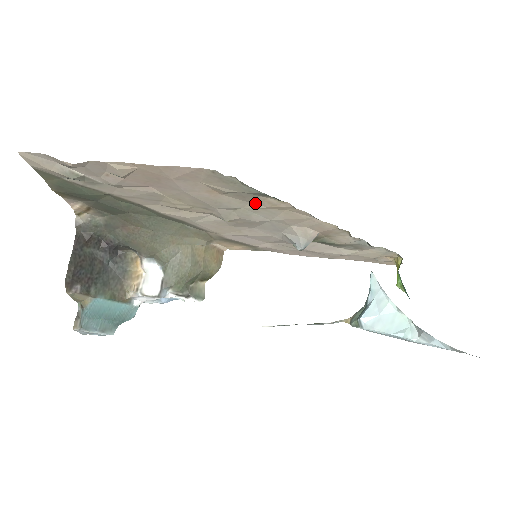
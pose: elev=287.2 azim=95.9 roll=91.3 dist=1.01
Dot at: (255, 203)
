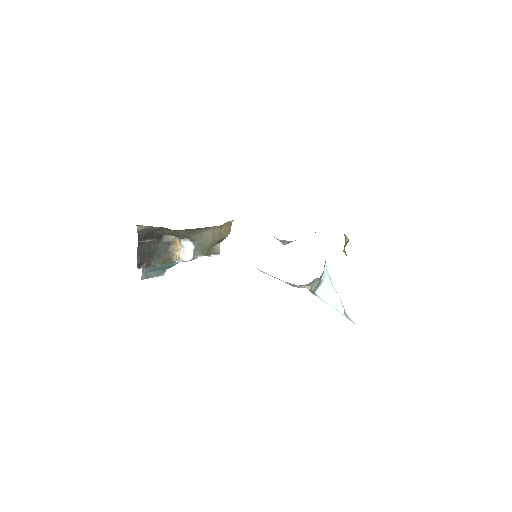
Dot at: occluded
